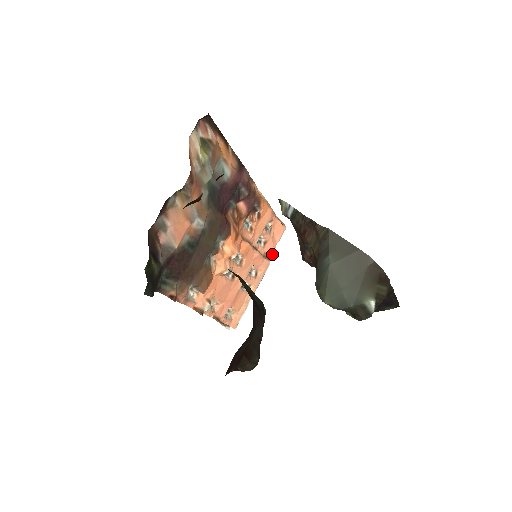
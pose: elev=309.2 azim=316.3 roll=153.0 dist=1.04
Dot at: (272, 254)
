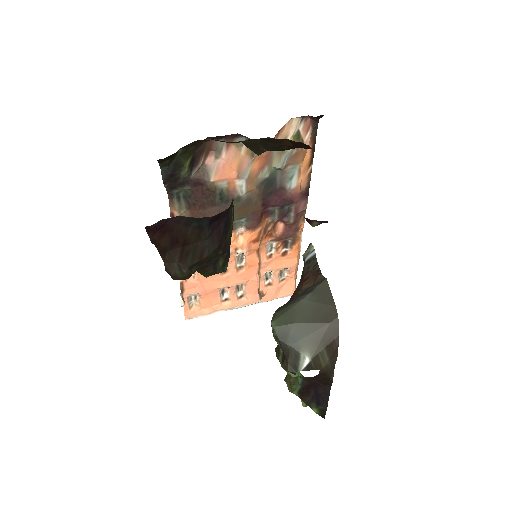
Dot at: (266, 301)
